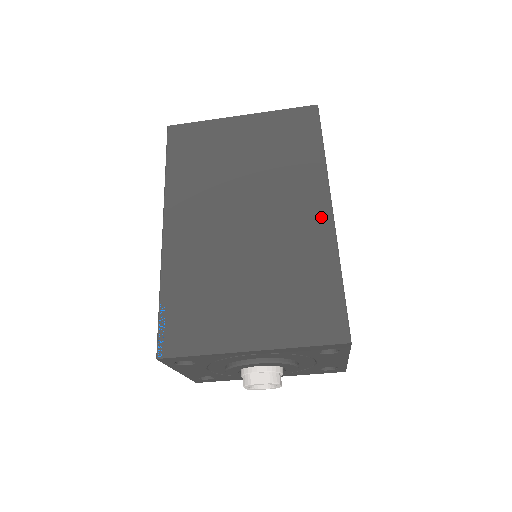
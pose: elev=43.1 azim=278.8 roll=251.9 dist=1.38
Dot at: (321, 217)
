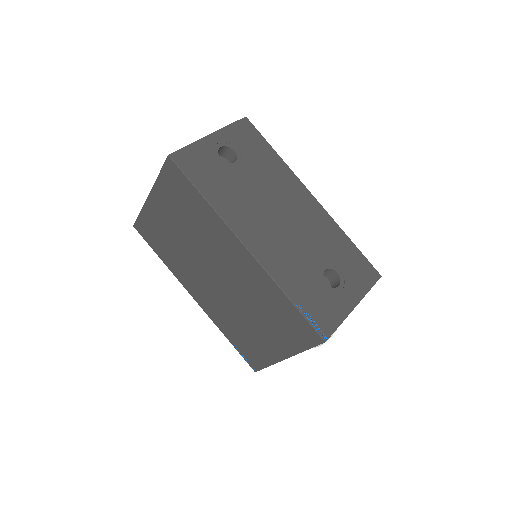
Dot at: (246, 259)
